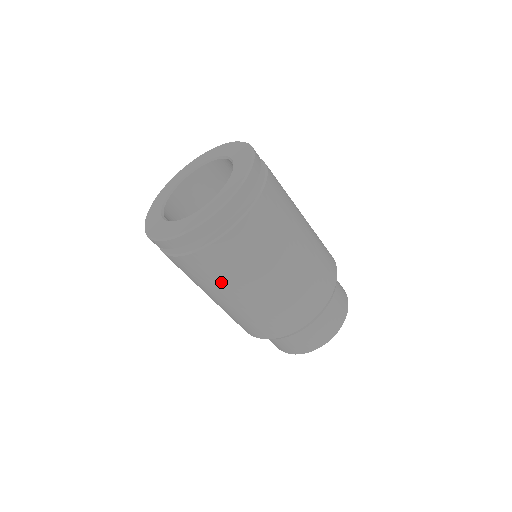
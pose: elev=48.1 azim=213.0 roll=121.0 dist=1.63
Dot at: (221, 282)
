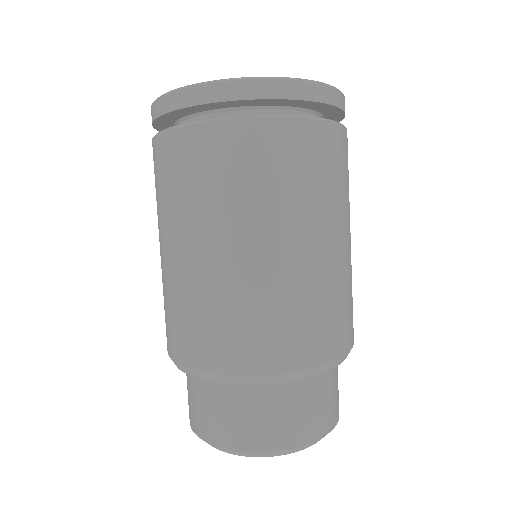
Dot at: (330, 195)
